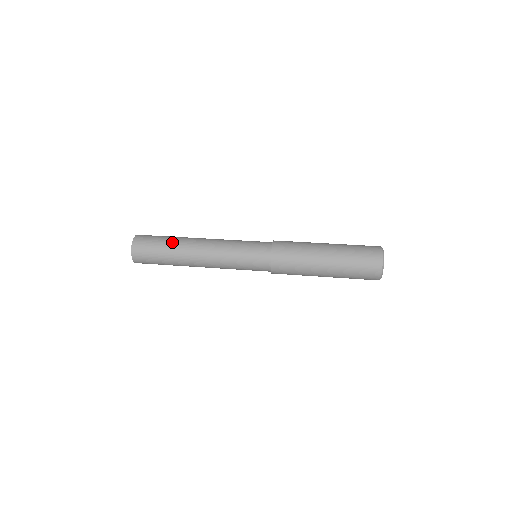
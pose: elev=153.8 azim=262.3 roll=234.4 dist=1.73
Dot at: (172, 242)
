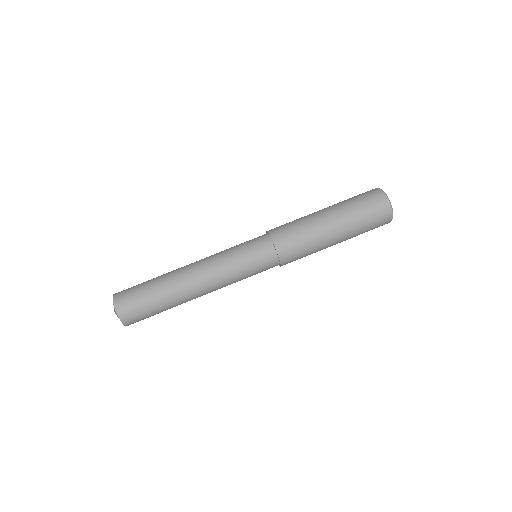
Dot at: (162, 290)
